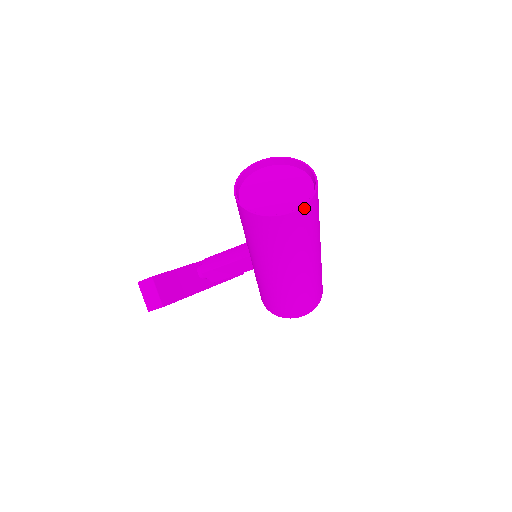
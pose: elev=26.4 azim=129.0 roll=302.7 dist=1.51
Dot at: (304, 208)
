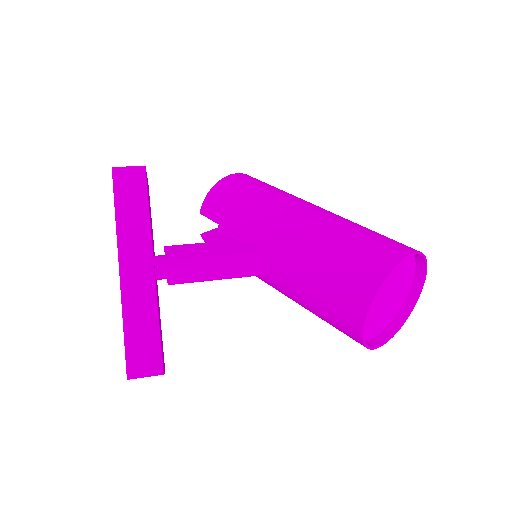
Dot at: (407, 312)
